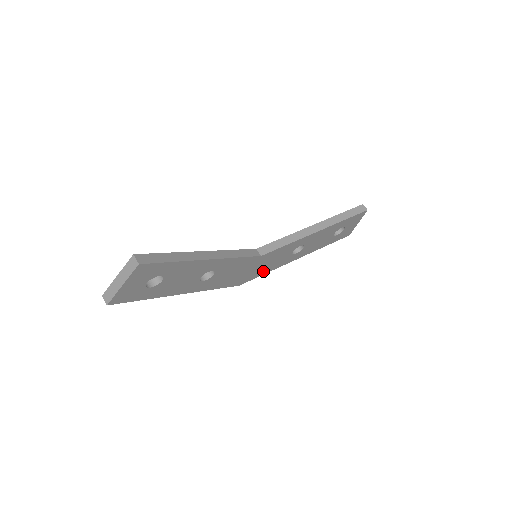
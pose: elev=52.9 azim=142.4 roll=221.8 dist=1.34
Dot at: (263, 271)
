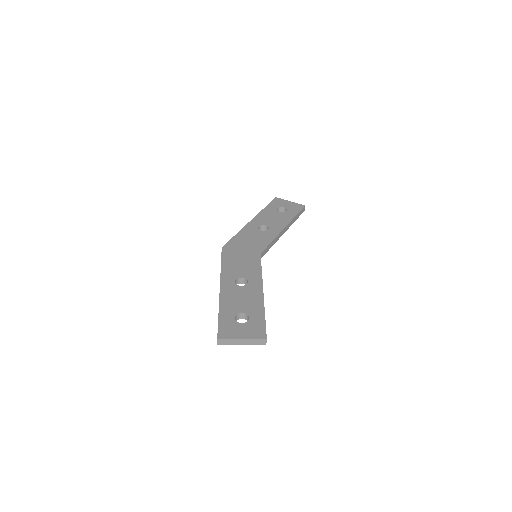
Dot at: occluded
